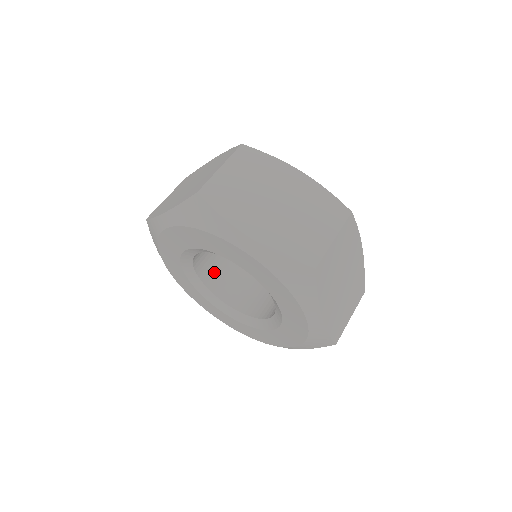
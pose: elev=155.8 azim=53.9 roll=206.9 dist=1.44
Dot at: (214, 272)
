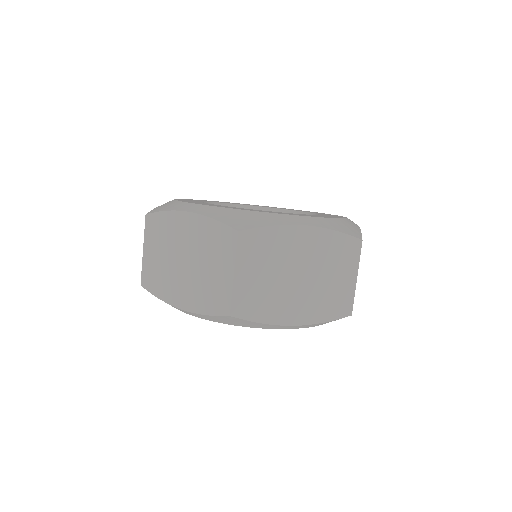
Dot at: occluded
